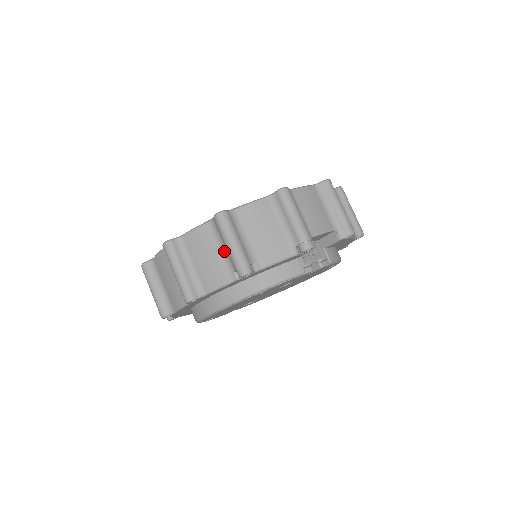
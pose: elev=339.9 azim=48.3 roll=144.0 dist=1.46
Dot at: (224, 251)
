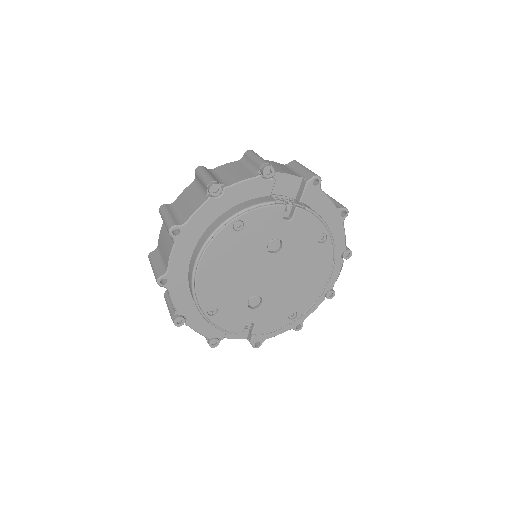
Dot at: (201, 189)
